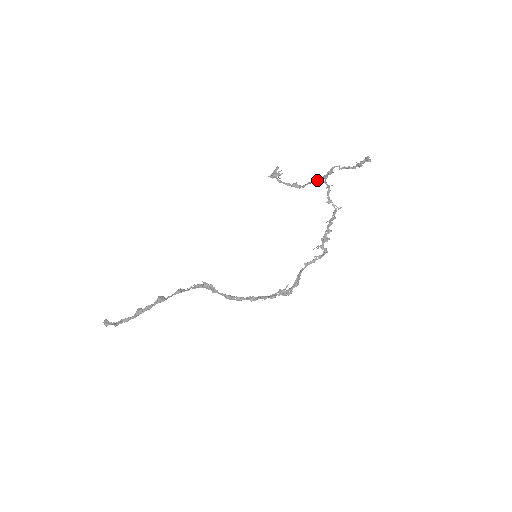
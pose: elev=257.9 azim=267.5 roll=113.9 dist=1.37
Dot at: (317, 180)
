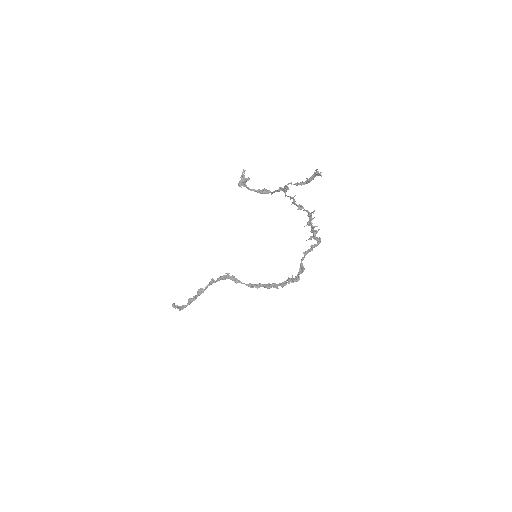
Dot at: (279, 191)
